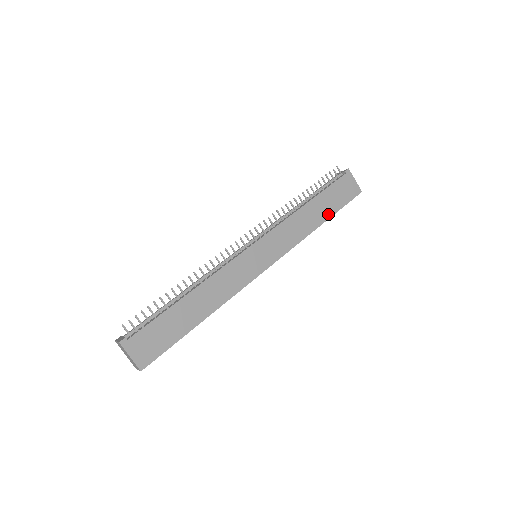
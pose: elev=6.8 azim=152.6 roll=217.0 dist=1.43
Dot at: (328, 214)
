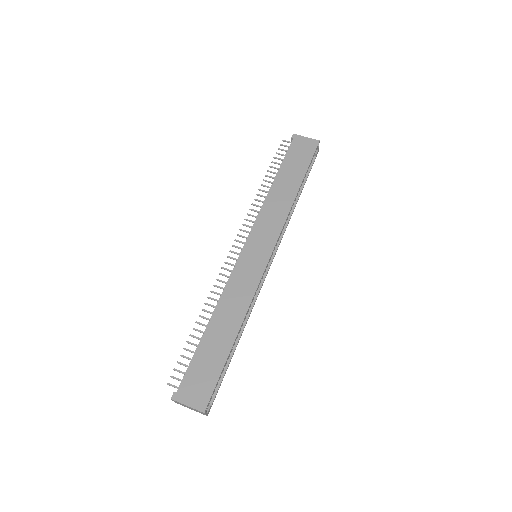
Dot at: (299, 179)
